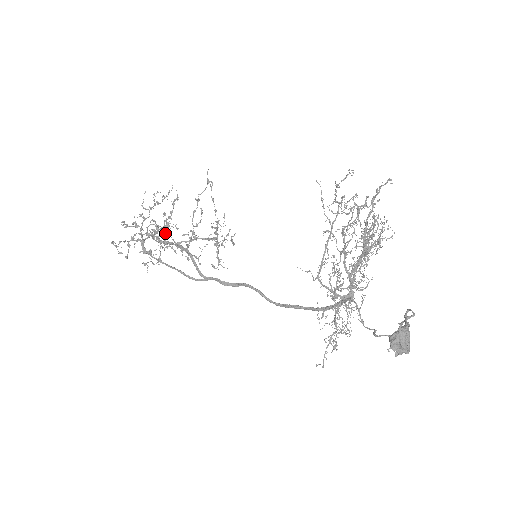
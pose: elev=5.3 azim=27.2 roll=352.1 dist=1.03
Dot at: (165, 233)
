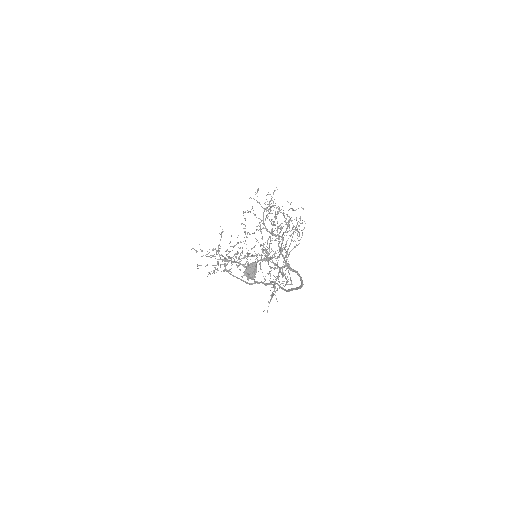
Dot at: occluded
